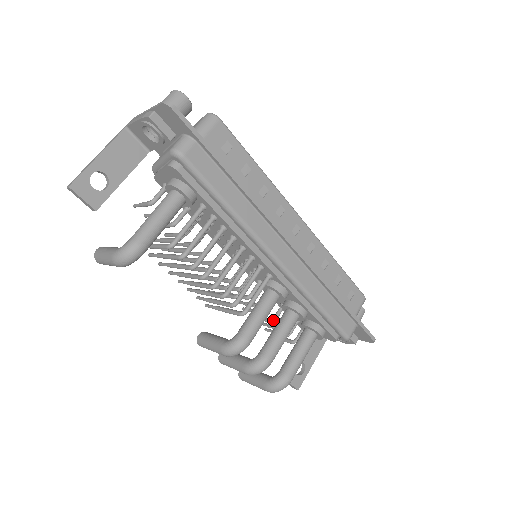
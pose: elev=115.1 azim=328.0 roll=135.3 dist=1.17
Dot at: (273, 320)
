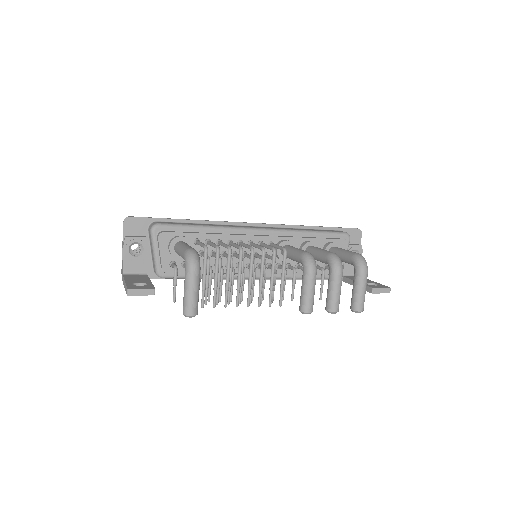
Dot at: occluded
